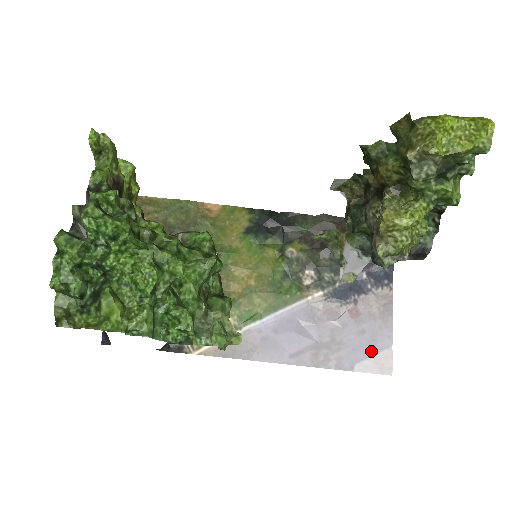
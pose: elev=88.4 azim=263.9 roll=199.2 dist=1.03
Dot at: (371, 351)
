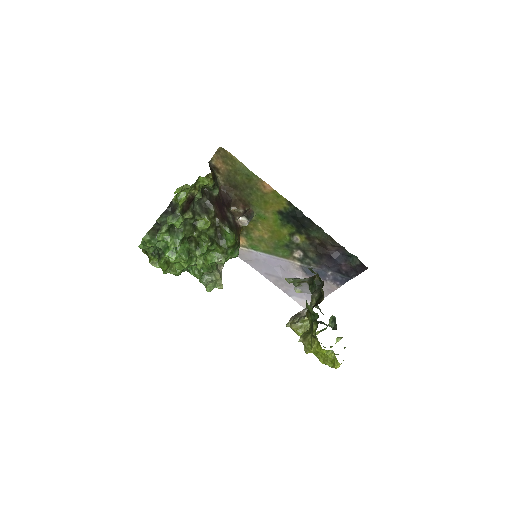
Dot at: (305, 298)
